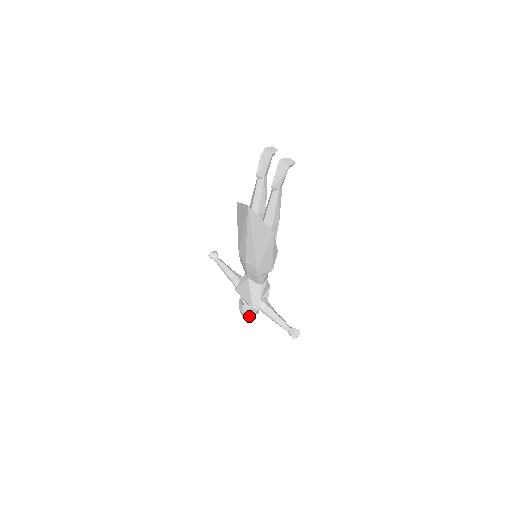
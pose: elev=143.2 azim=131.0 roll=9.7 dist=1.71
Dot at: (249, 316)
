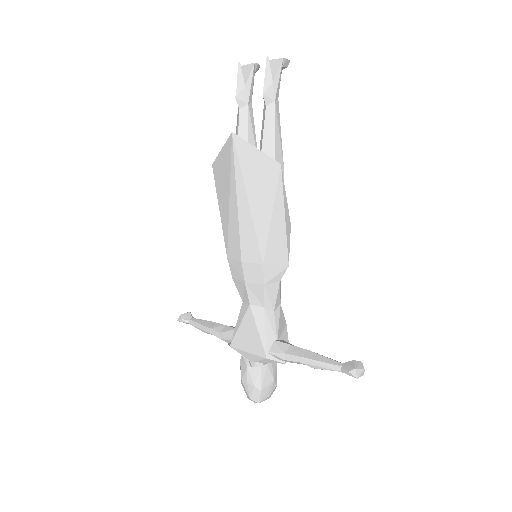
Dot at: (262, 390)
